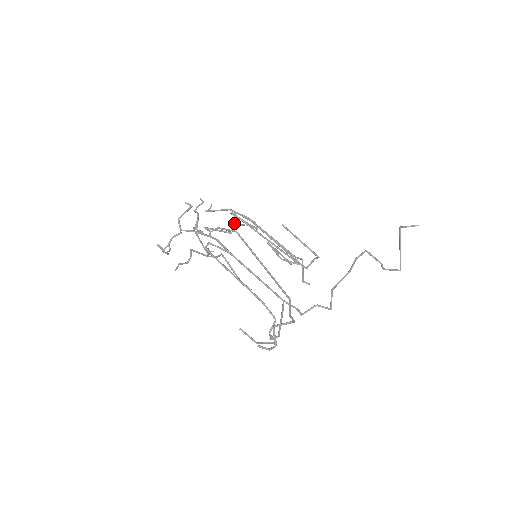
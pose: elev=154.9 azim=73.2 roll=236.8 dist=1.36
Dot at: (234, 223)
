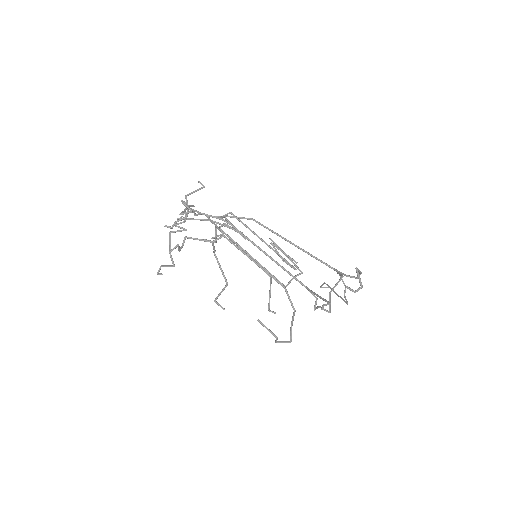
Dot at: occluded
